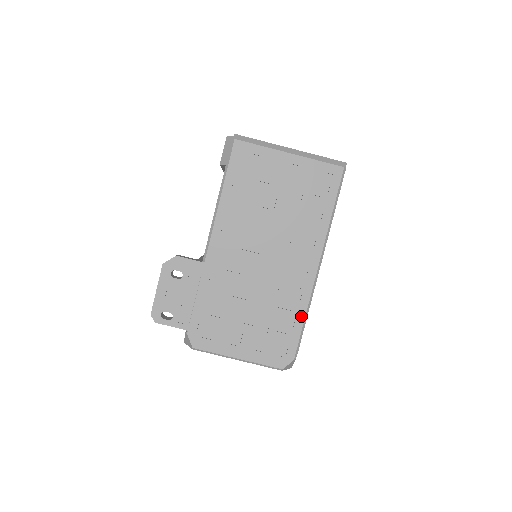
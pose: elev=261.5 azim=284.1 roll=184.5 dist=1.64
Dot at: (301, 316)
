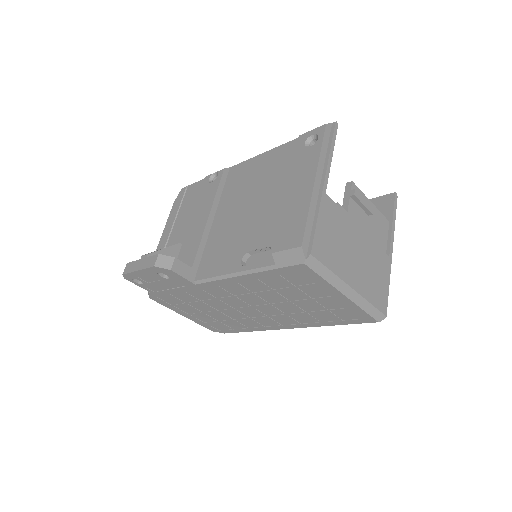
Dot at: (250, 330)
